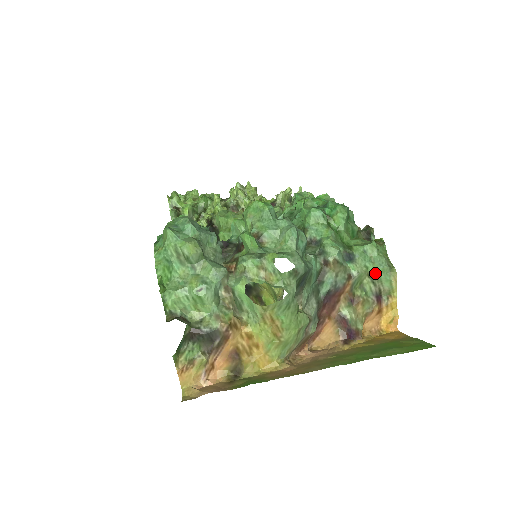
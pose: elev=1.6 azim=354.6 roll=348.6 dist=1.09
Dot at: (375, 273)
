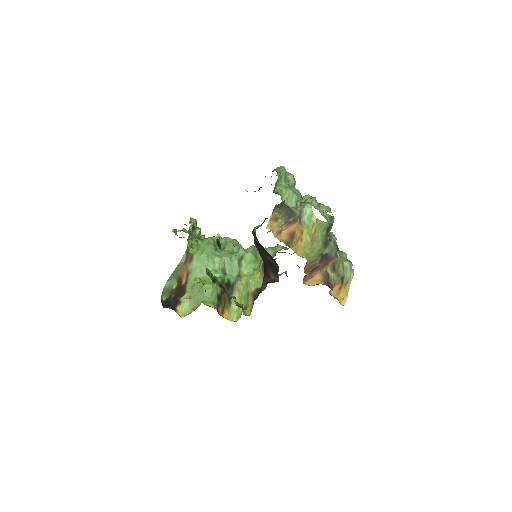
Dot at: (346, 264)
